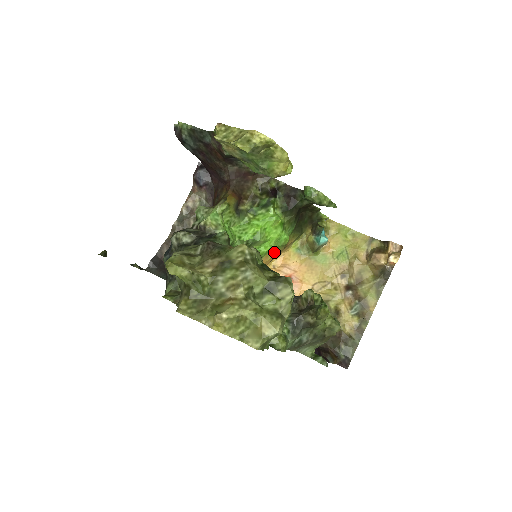
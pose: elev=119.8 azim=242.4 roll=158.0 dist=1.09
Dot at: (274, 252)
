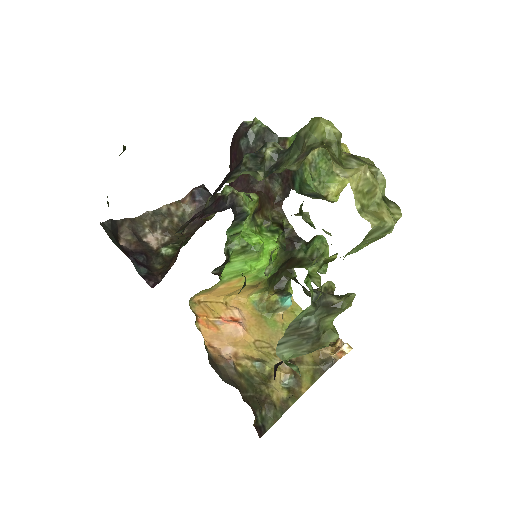
Dot at: (247, 281)
